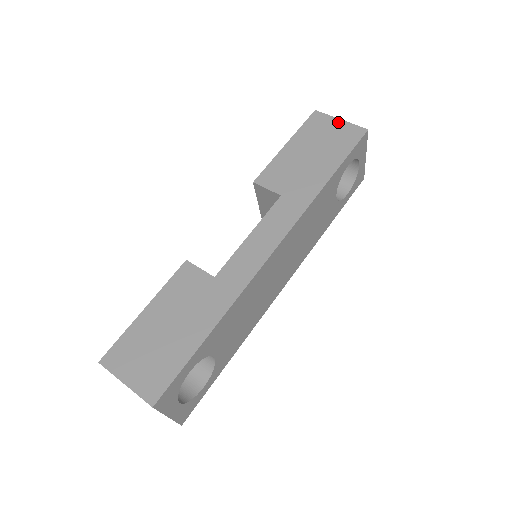
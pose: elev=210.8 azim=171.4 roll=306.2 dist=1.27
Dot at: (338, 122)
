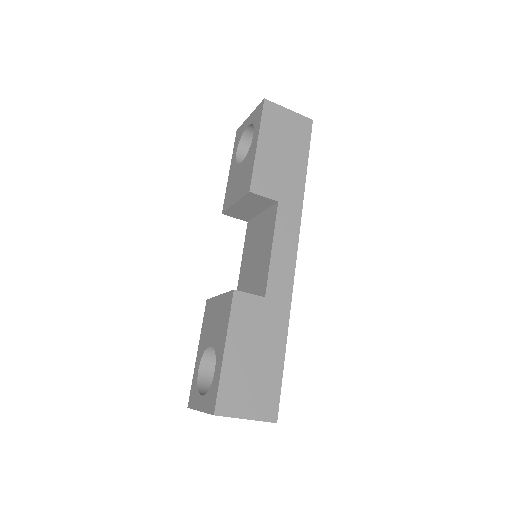
Dot at: (288, 113)
